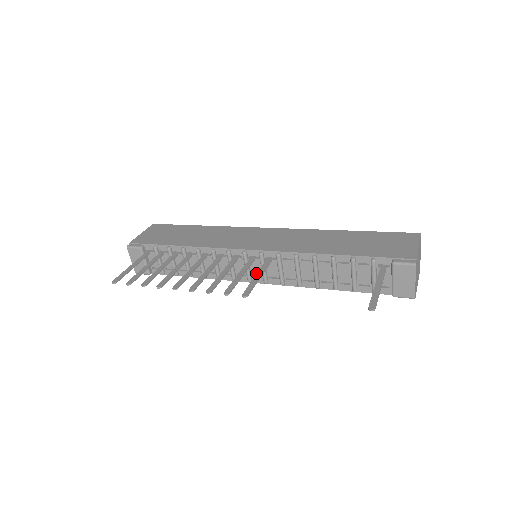
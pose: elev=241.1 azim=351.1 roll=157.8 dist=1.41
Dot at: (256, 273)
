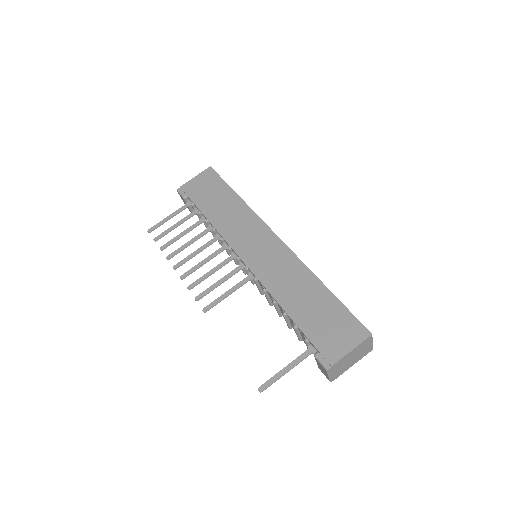
Dot at: occluded
